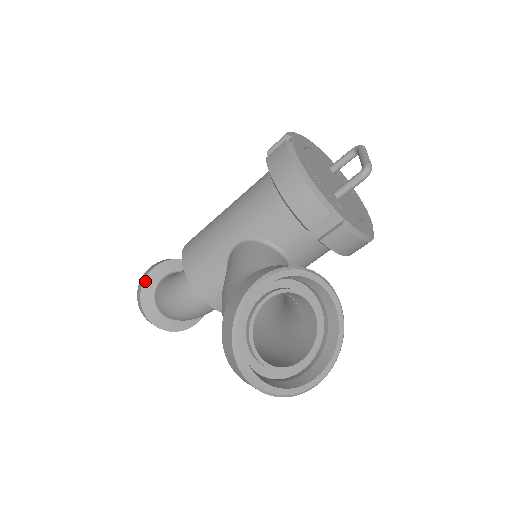
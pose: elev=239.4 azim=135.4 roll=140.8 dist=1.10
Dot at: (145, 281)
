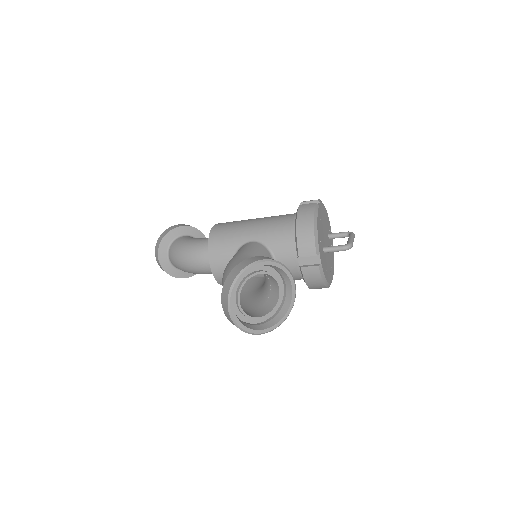
Dot at: (172, 230)
